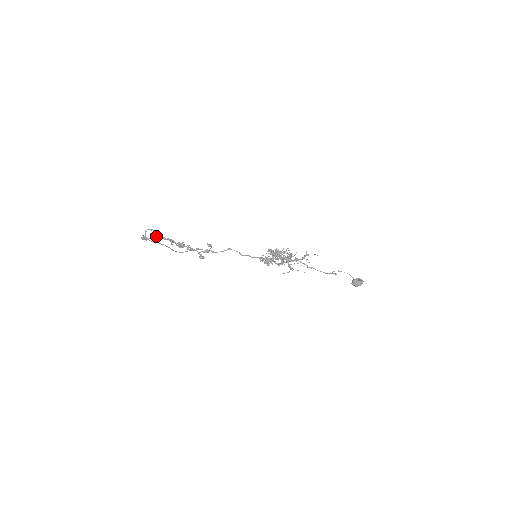
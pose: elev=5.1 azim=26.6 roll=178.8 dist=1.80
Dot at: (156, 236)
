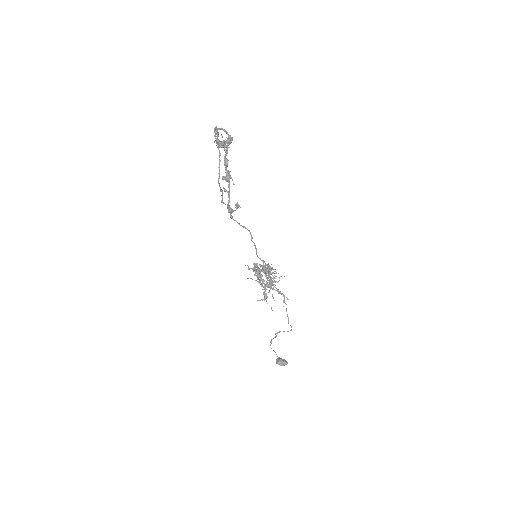
Dot at: (224, 142)
